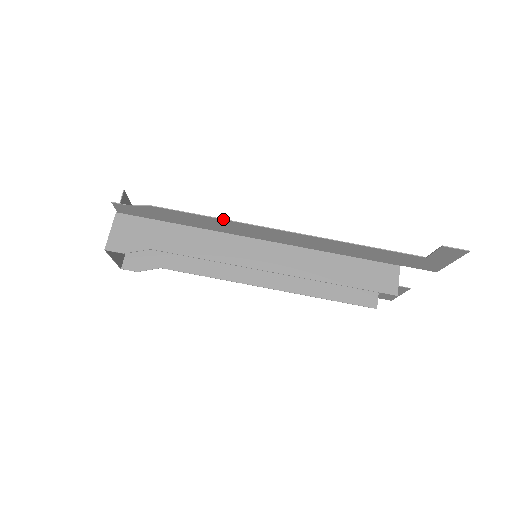
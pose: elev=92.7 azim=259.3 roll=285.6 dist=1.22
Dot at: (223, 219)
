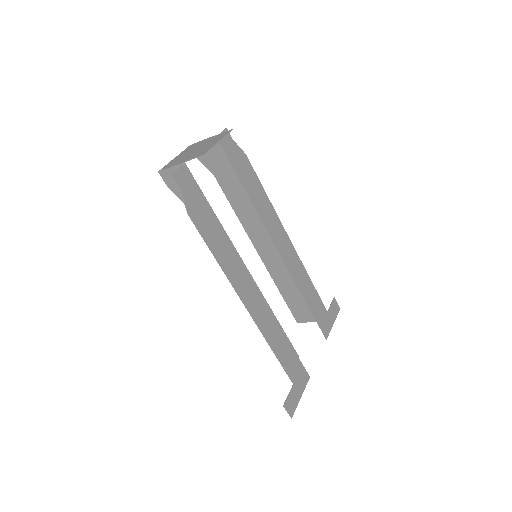
Dot at: (220, 266)
